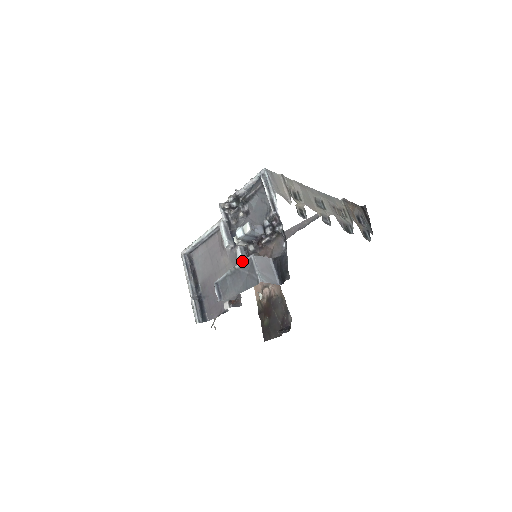
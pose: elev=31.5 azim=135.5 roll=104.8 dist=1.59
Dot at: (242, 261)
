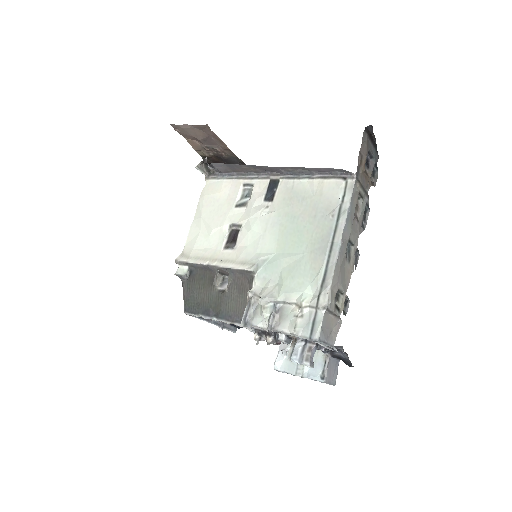
Dot at: occluded
